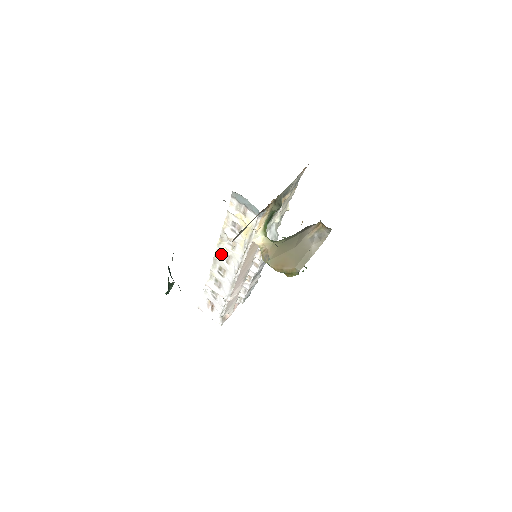
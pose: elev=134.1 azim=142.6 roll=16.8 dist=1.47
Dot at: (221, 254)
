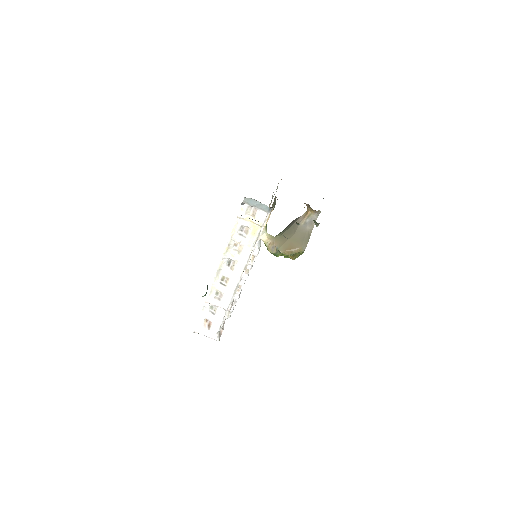
Dot at: (225, 263)
